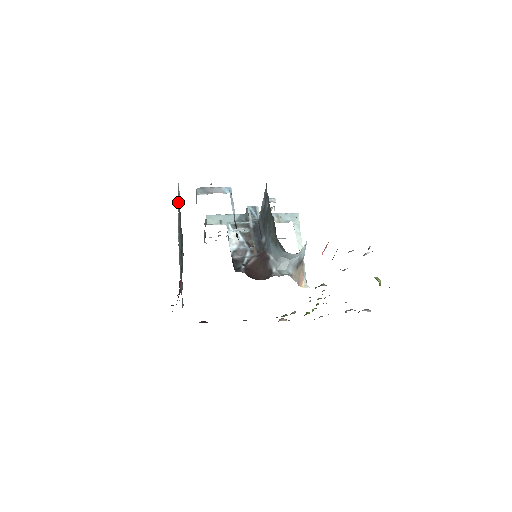
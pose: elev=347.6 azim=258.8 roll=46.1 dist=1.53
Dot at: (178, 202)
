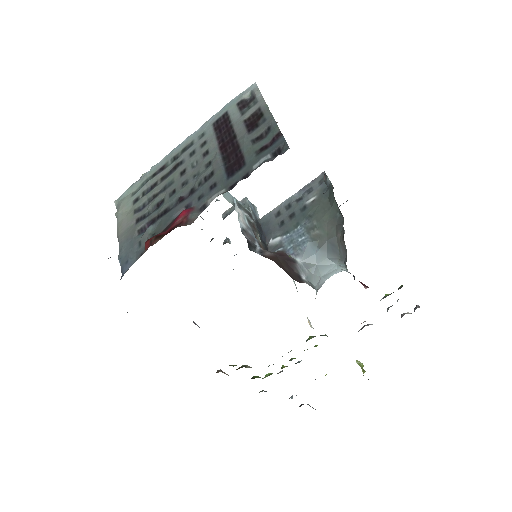
Dot at: (226, 110)
